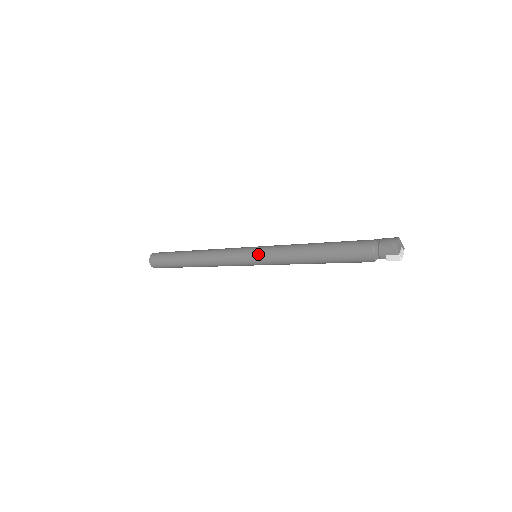
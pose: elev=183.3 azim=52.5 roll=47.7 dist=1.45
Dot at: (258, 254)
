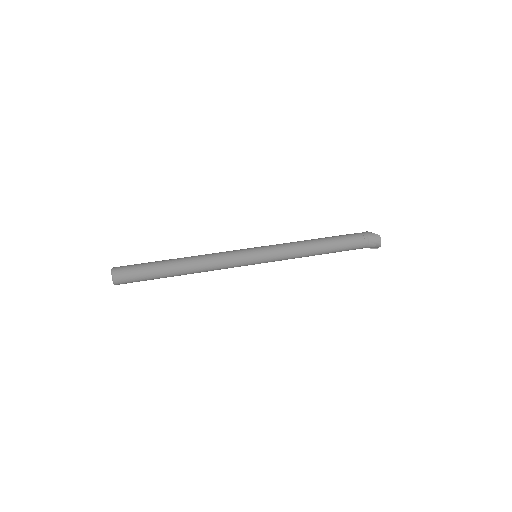
Dot at: (266, 261)
